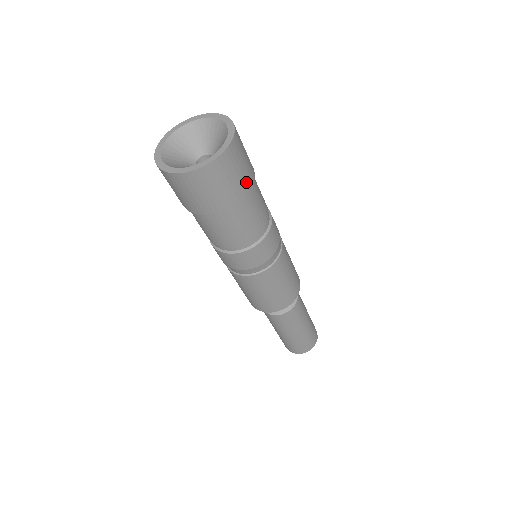
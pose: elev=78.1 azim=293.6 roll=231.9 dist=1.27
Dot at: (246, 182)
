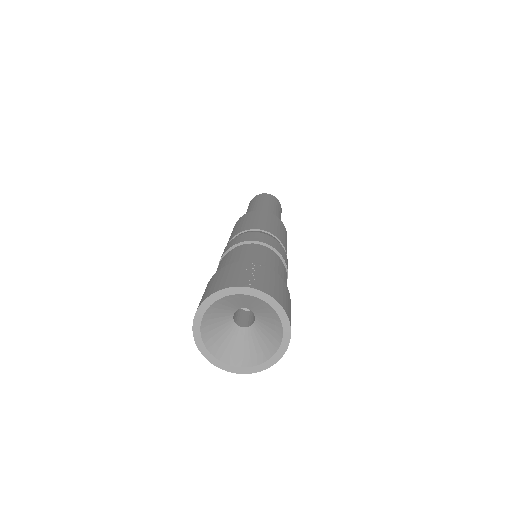
Dot at: (282, 284)
